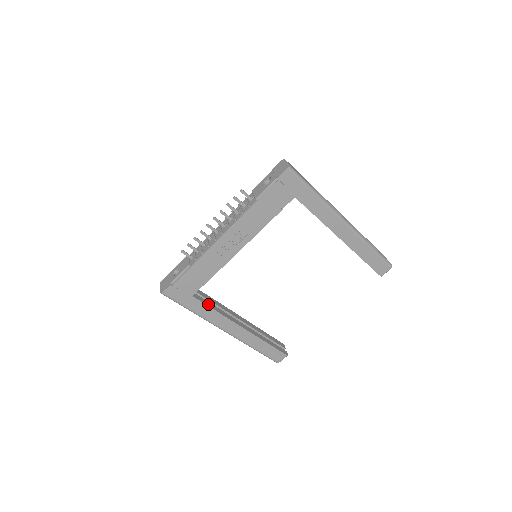
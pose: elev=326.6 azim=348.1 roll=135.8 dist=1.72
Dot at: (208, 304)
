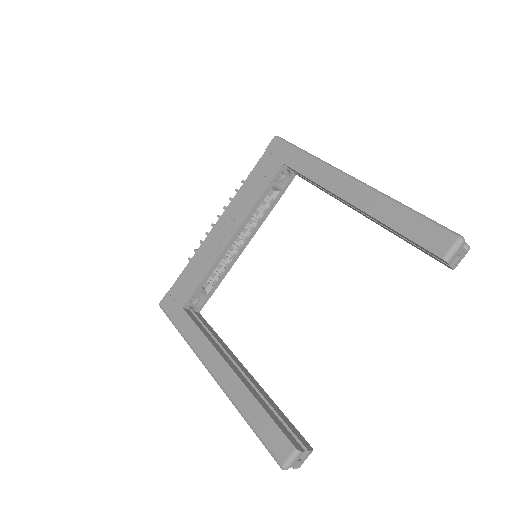
Dot at: (199, 325)
